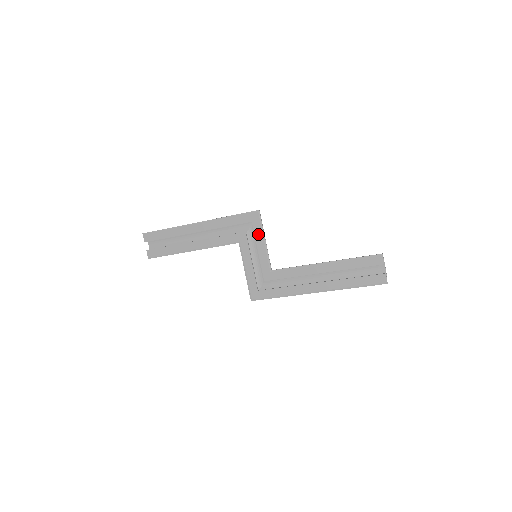
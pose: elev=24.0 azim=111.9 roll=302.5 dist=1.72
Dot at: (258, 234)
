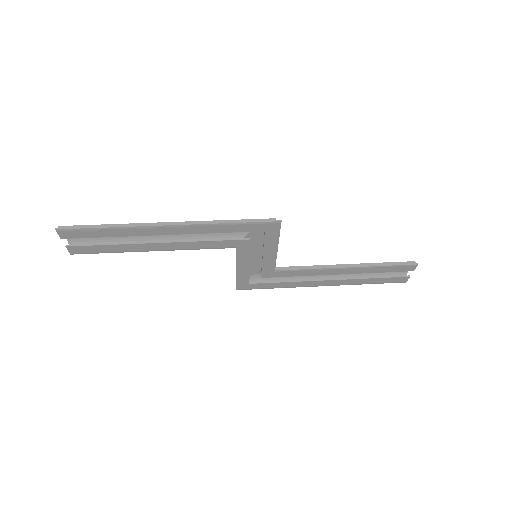
Dot at: (269, 243)
